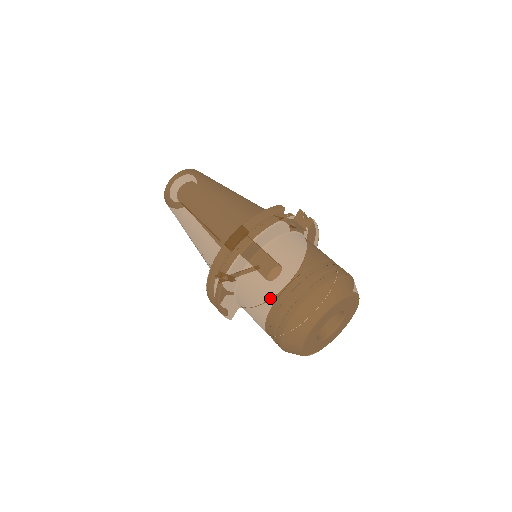
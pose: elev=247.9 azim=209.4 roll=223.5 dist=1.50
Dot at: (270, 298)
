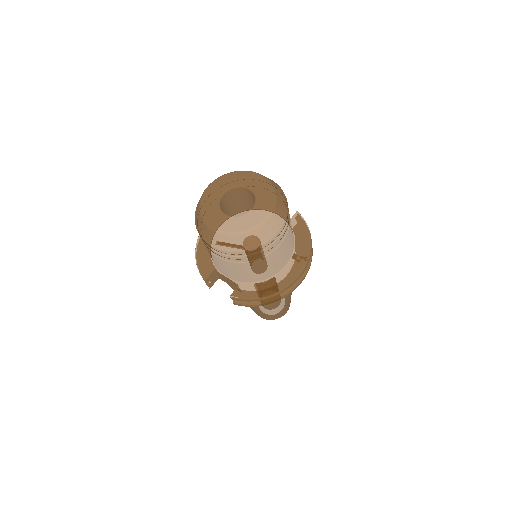
Dot at: occluded
